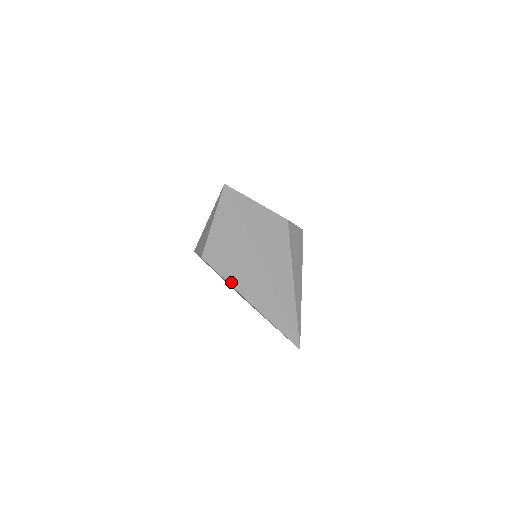
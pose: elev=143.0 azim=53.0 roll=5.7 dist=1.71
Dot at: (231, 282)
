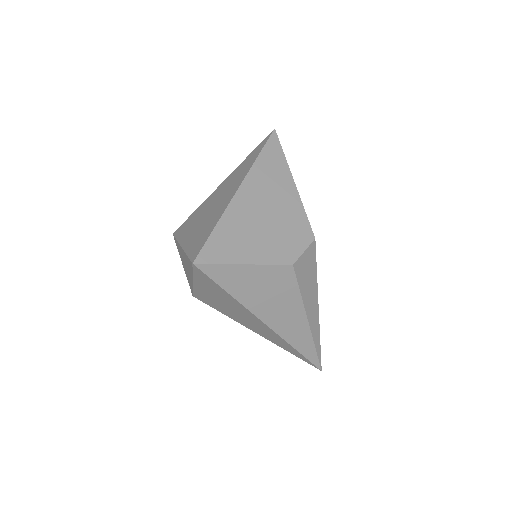
Dot at: (237, 321)
